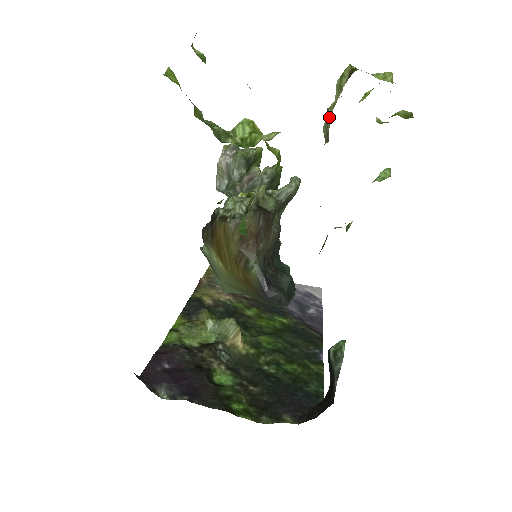
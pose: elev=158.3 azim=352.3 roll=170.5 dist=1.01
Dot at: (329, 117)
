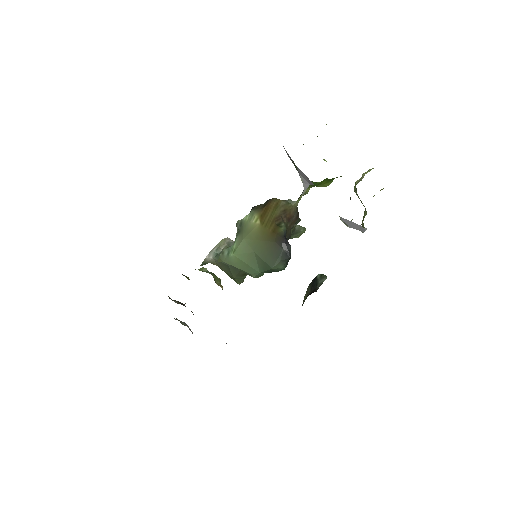
Dot at: (365, 173)
